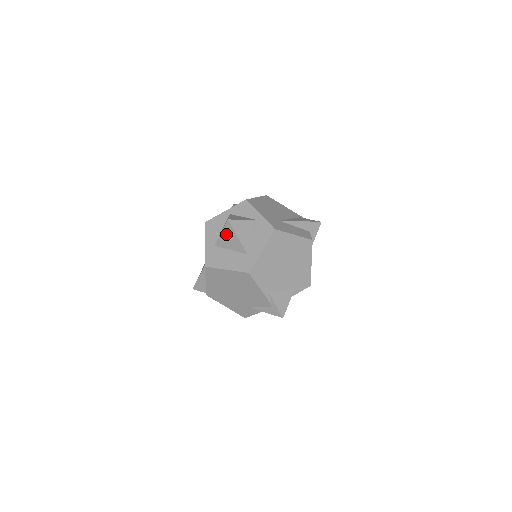
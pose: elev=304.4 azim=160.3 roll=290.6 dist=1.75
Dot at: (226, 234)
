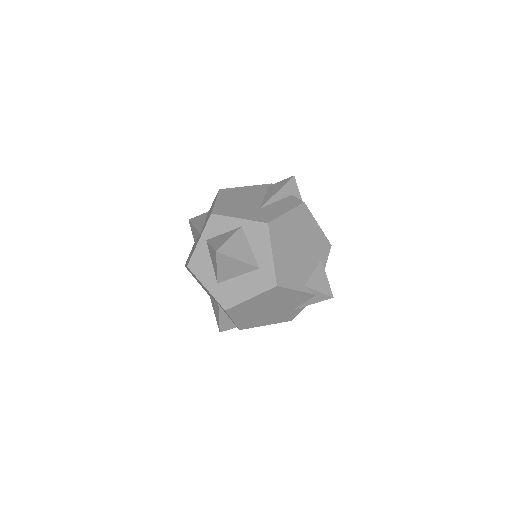
Dot at: (223, 265)
